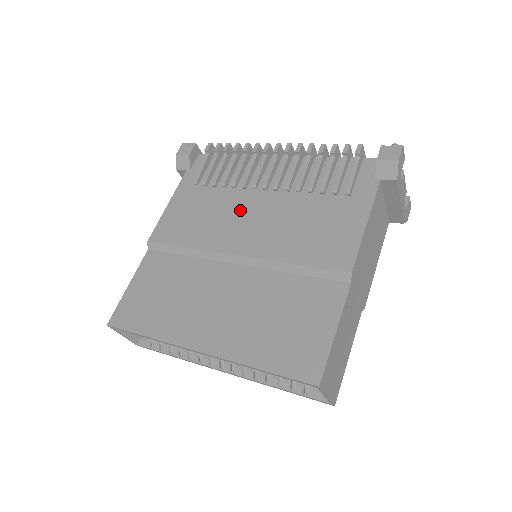
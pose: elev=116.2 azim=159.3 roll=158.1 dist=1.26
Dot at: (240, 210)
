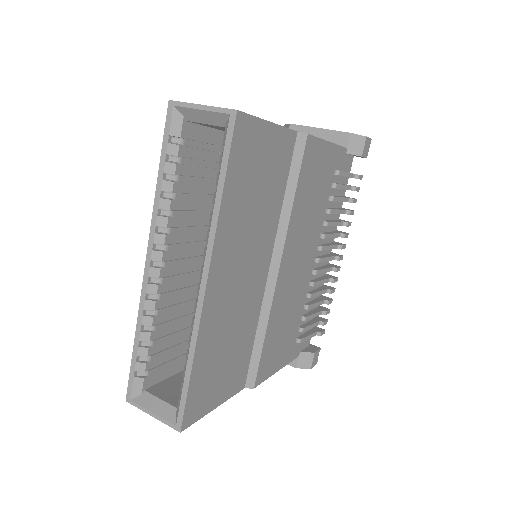
Dot at: occluded
